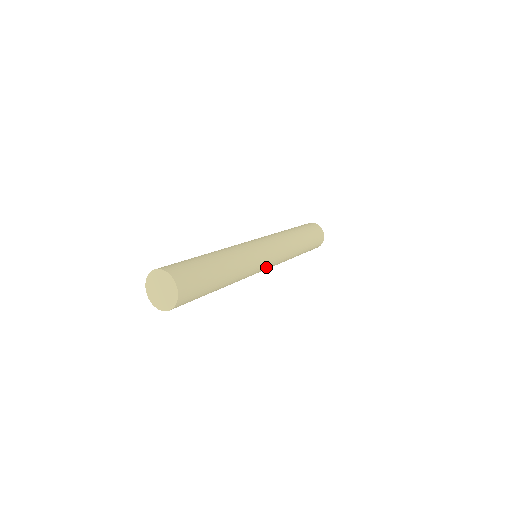
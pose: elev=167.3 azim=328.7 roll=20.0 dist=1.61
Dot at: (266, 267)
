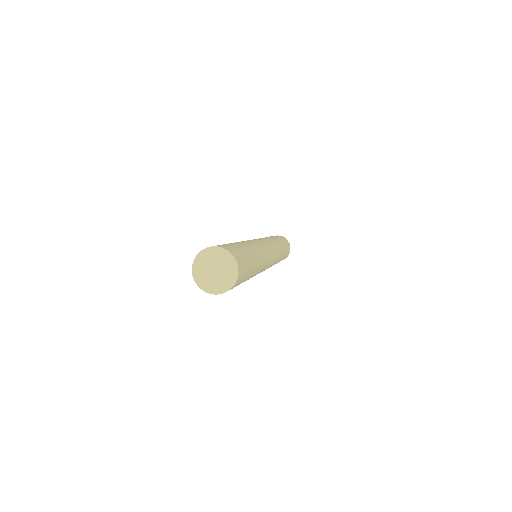
Dot at: occluded
